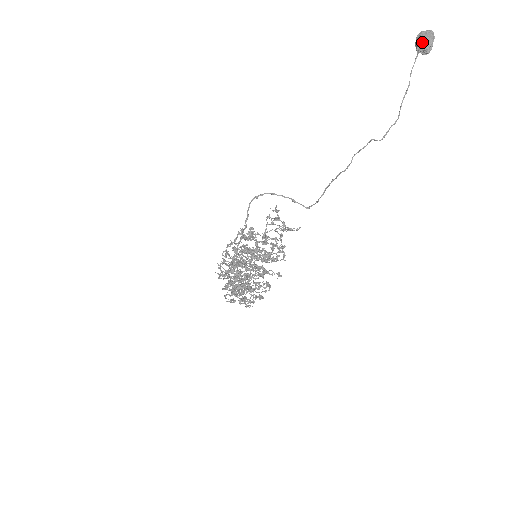
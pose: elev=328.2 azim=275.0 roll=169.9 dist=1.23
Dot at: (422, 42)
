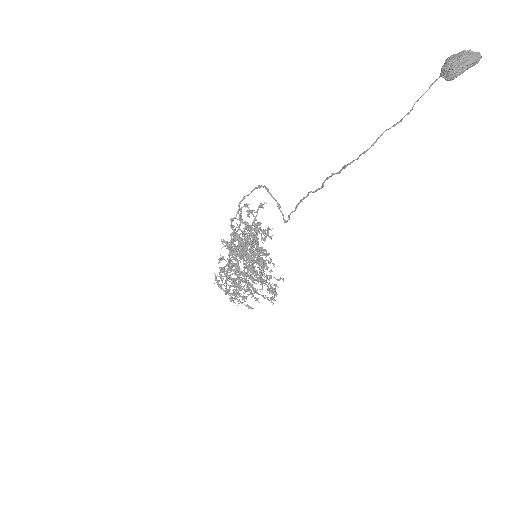
Dot at: (446, 60)
